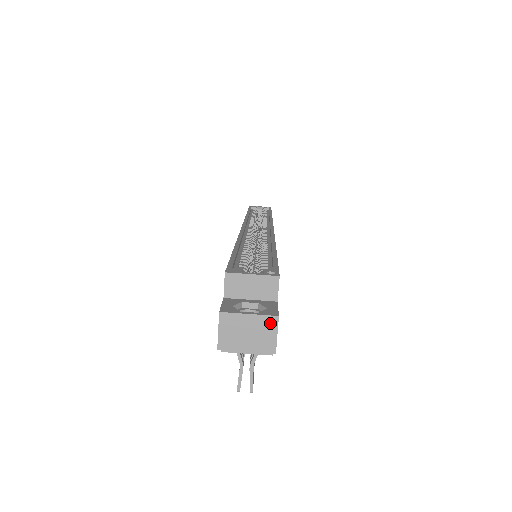
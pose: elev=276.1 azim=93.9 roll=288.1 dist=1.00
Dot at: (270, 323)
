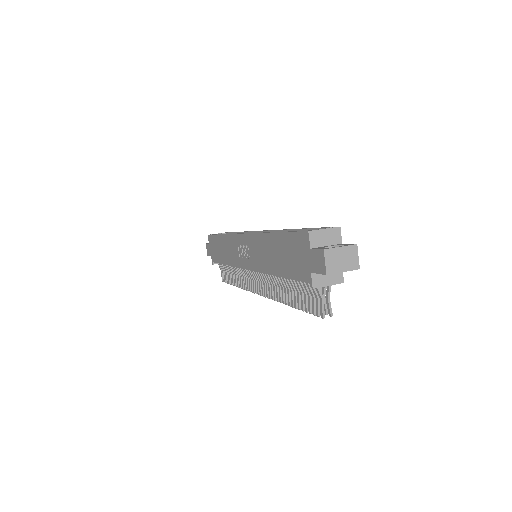
Dot at: (353, 250)
